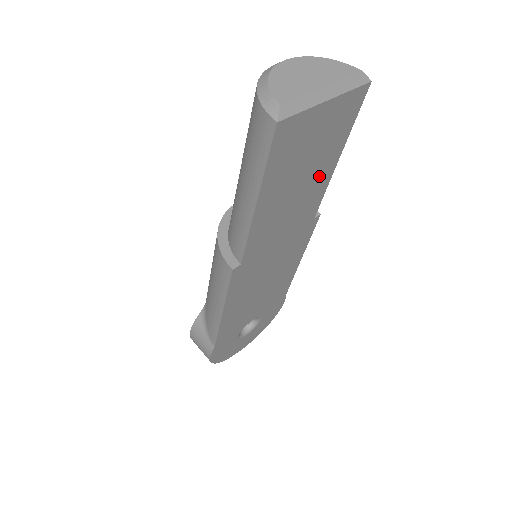
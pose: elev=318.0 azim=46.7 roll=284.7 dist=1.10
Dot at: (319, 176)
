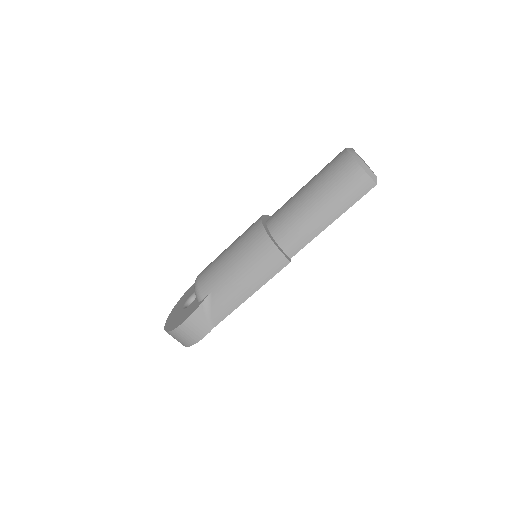
Dot at: occluded
